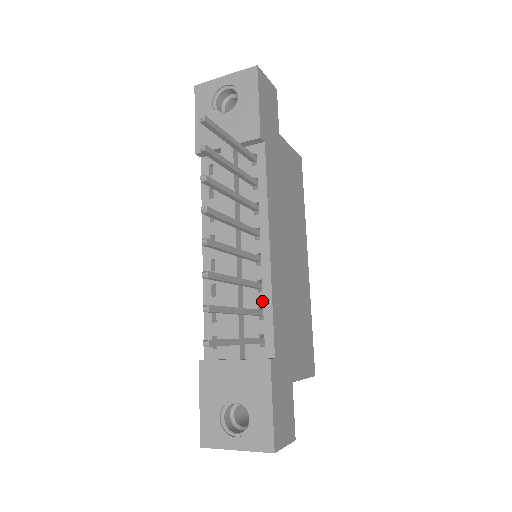
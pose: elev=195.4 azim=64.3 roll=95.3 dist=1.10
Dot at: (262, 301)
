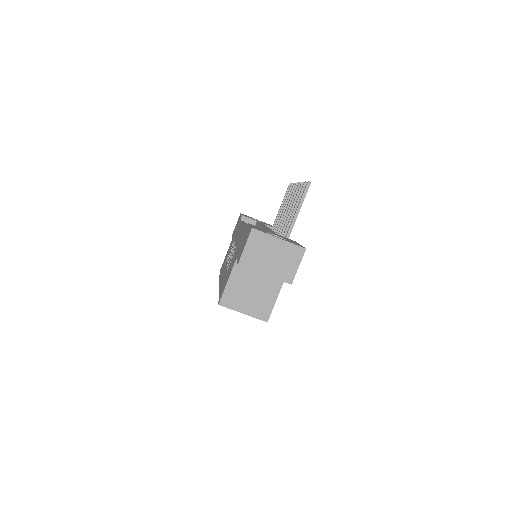
Dot at: occluded
